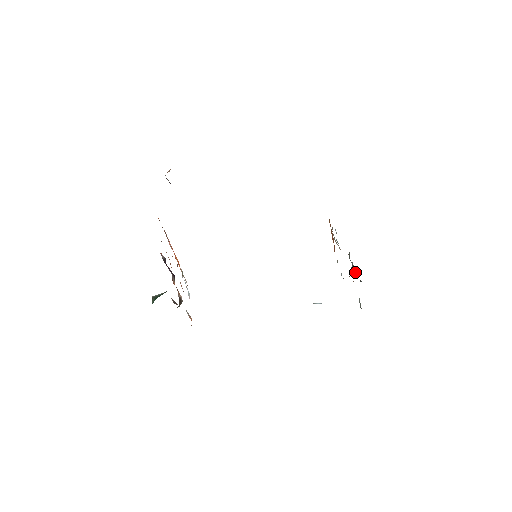
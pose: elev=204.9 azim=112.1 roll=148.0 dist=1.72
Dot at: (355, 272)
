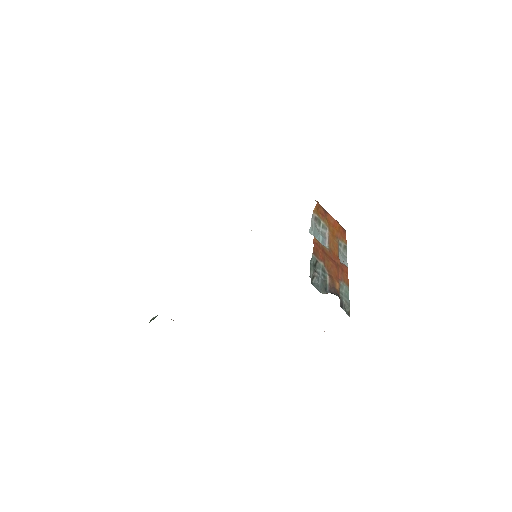
Dot at: (317, 284)
